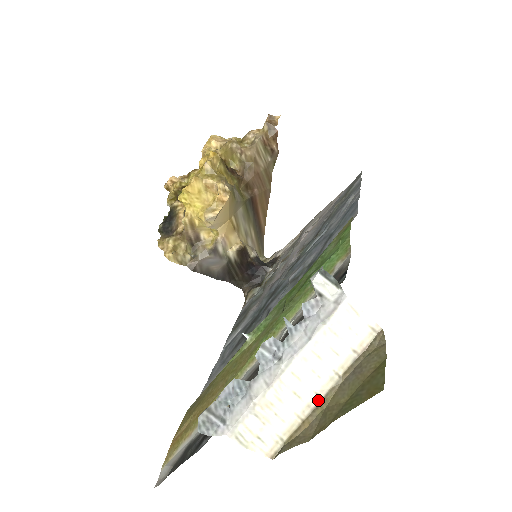
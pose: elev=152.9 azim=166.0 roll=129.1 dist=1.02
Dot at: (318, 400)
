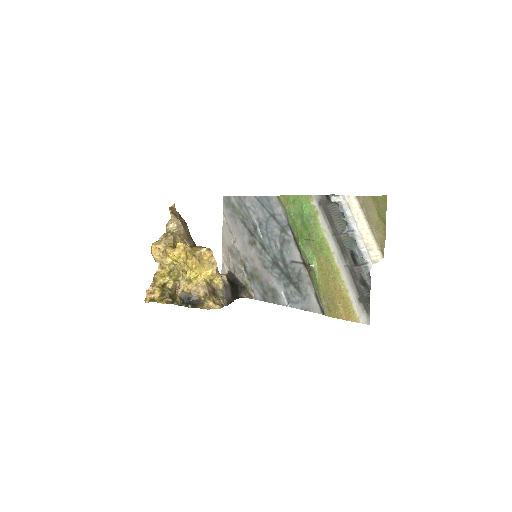
Dot at: (371, 230)
